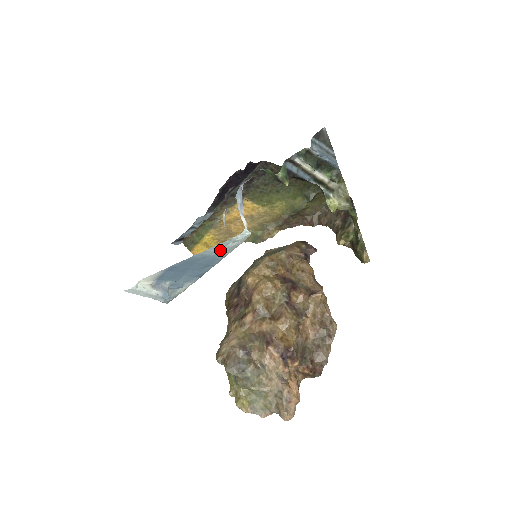
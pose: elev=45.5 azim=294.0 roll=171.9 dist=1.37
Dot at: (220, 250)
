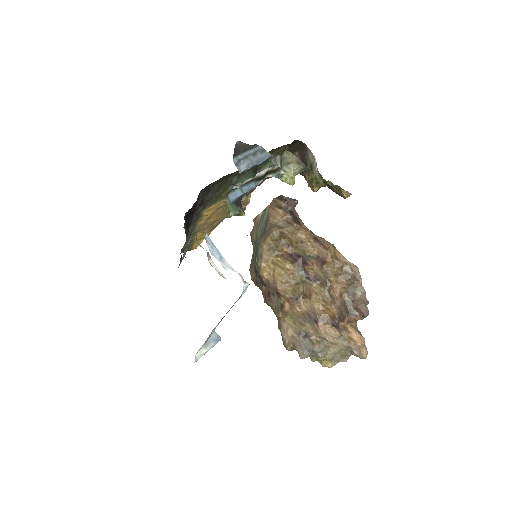
Dot at: (234, 303)
